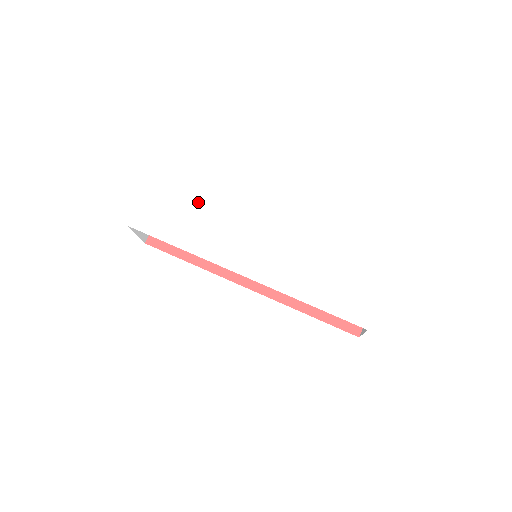
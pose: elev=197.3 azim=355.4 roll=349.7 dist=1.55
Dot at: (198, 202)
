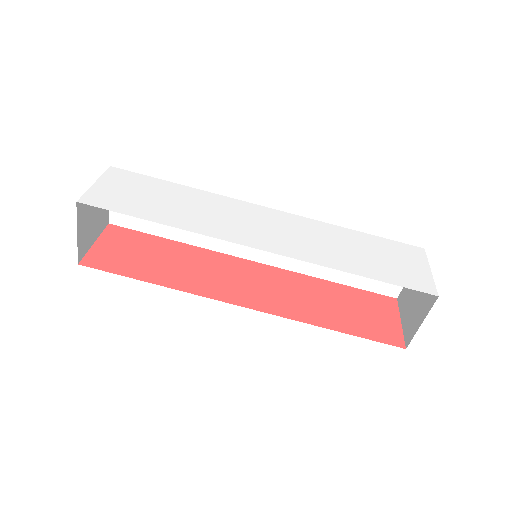
Dot at: (176, 188)
